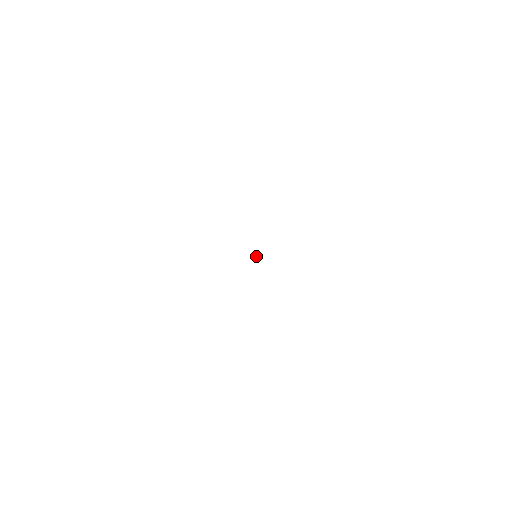
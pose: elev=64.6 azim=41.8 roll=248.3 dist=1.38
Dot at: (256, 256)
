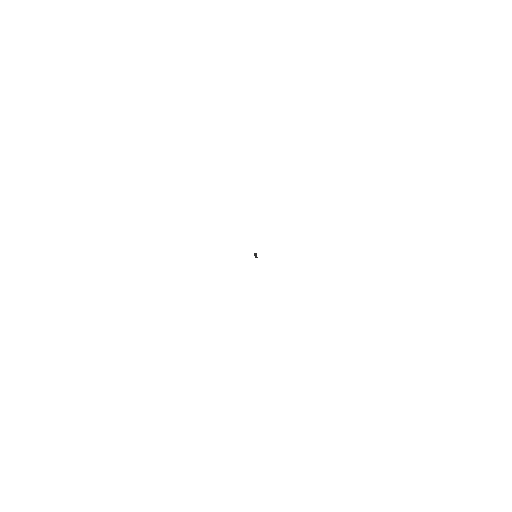
Dot at: (255, 254)
